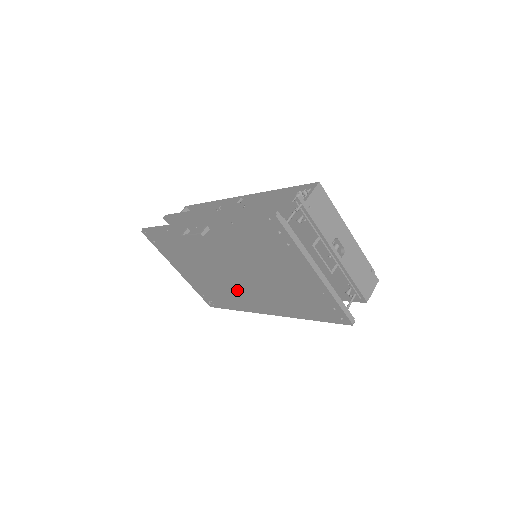
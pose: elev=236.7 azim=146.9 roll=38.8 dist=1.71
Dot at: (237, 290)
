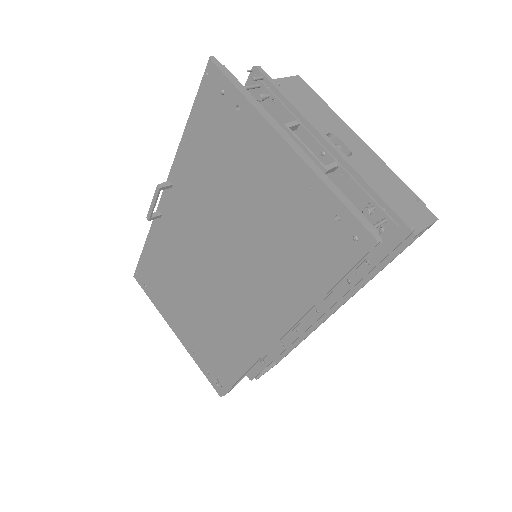
Dot at: (230, 311)
